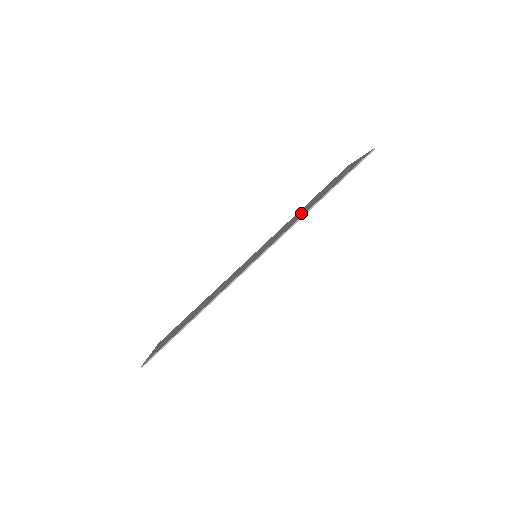
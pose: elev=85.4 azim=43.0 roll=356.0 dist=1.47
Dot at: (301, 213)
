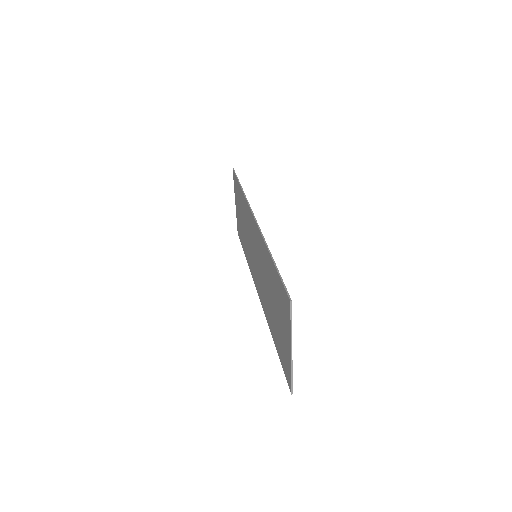
Dot at: occluded
